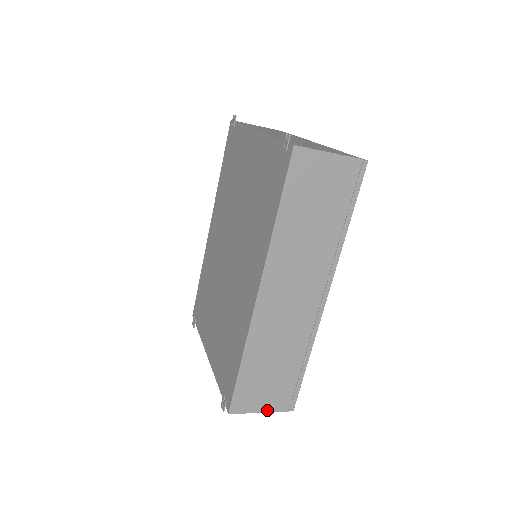
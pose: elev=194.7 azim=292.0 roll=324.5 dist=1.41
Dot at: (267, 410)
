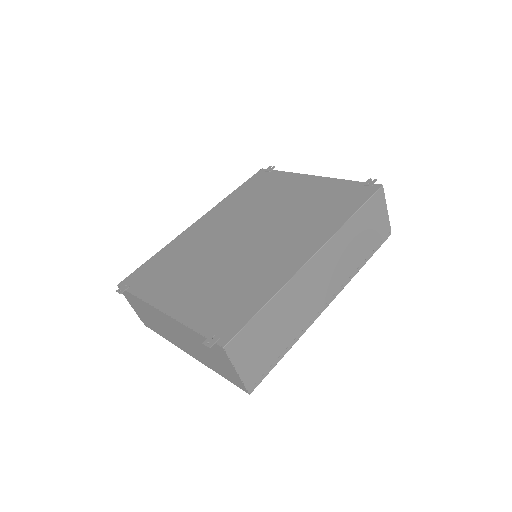
Dot at: (241, 373)
